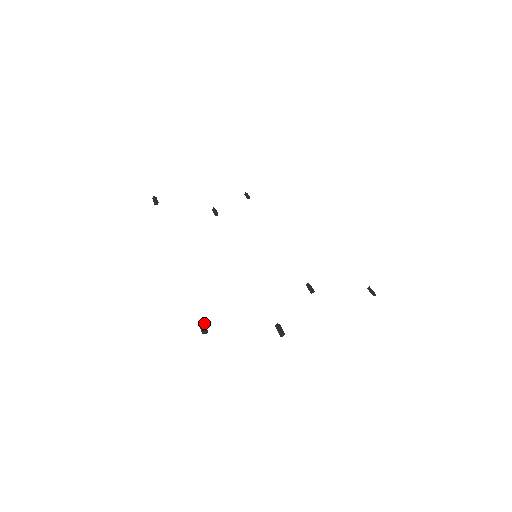
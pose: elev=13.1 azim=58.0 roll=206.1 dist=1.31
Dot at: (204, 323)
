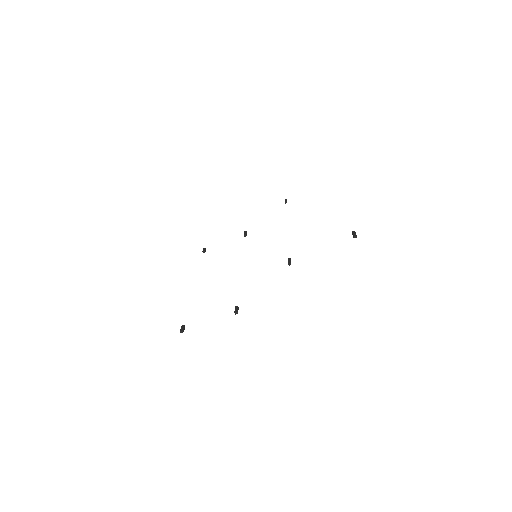
Dot at: (183, 326)
